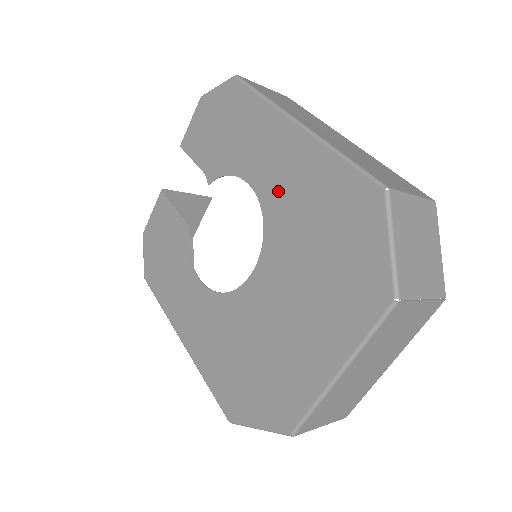
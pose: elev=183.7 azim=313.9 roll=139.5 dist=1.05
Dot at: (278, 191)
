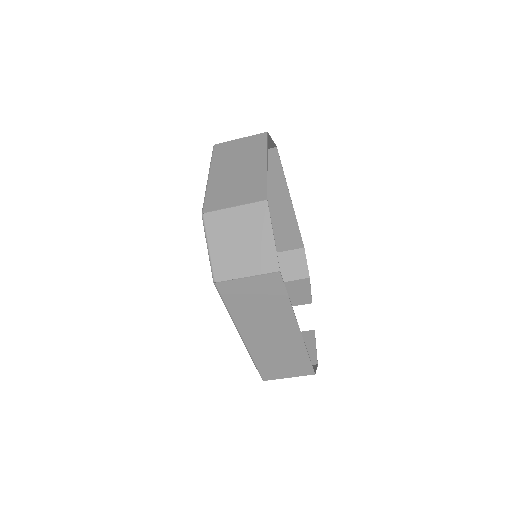
Dot at: occluded
